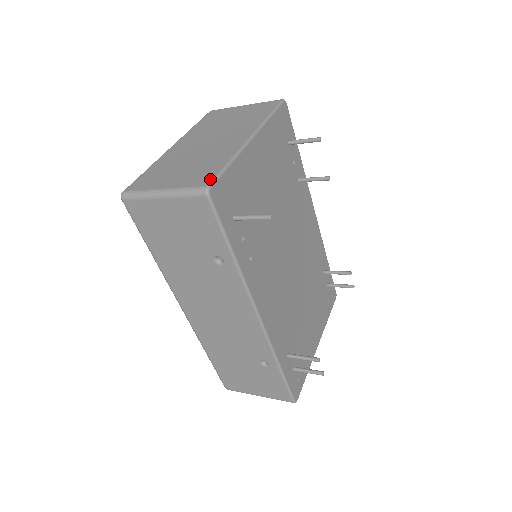
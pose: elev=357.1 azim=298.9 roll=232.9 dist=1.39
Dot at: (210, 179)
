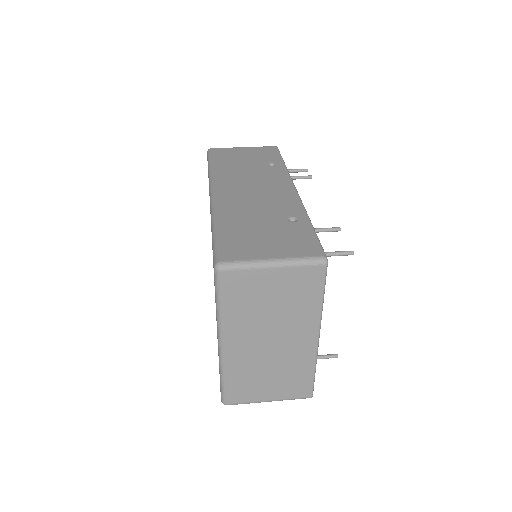
Dot at: (309, 391)
